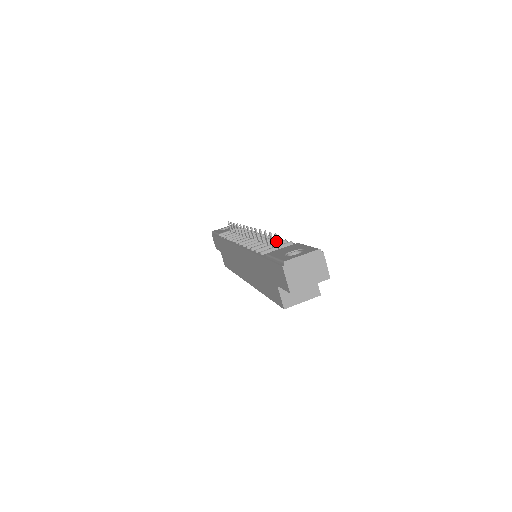
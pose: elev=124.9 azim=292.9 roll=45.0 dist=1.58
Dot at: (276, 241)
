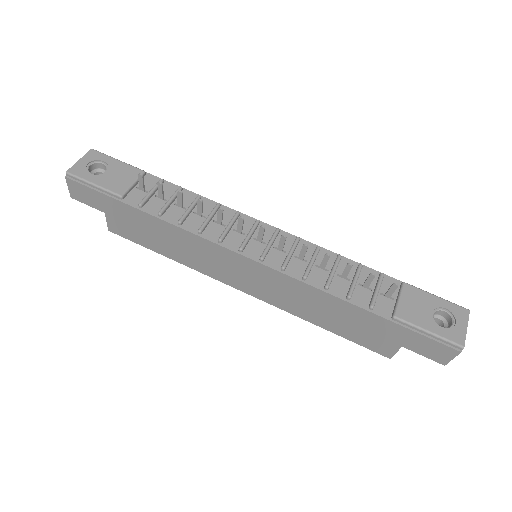
Dot at: (391, 290)
